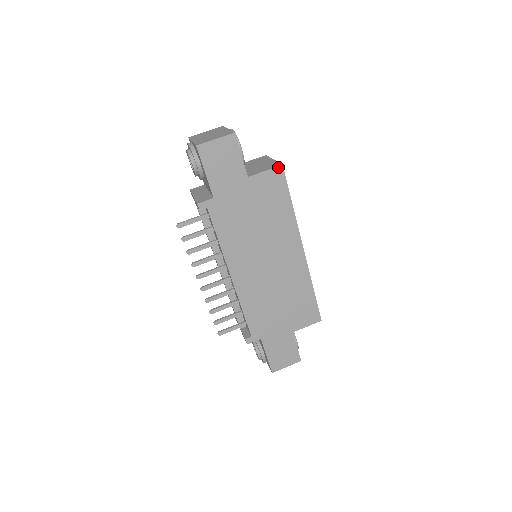
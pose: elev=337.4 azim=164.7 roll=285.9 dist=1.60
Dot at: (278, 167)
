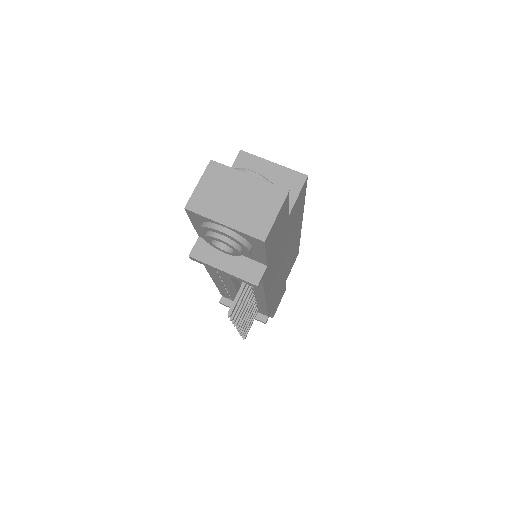
Dot at: (305, 181)
